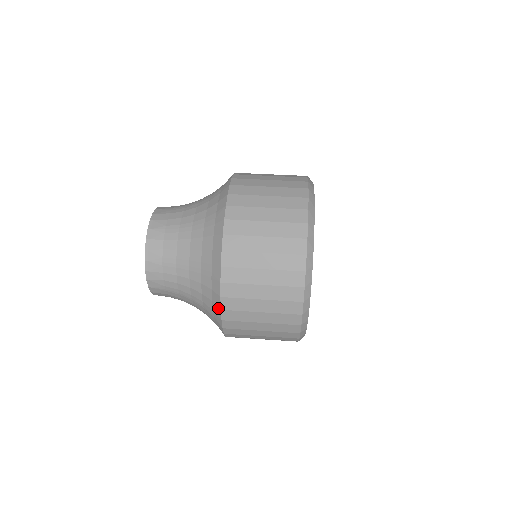
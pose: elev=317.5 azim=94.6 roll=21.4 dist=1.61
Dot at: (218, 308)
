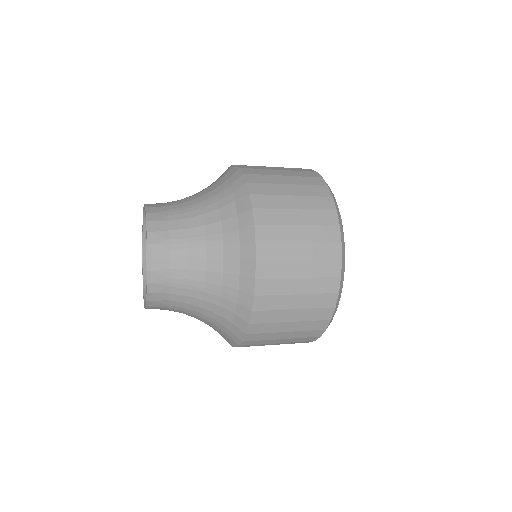
Dot at: (241, 332)
